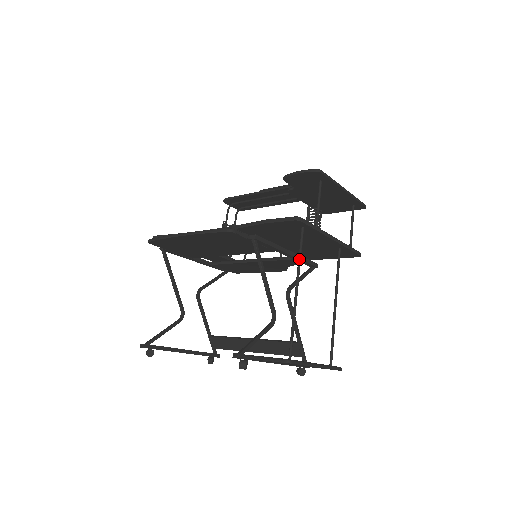
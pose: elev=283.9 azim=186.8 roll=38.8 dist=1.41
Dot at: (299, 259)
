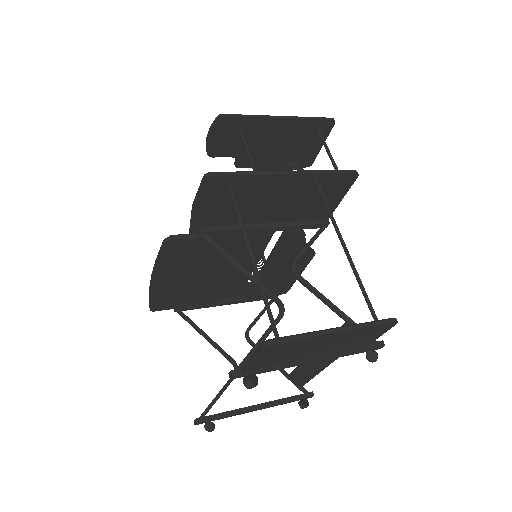
Dot at: (238, 218)
